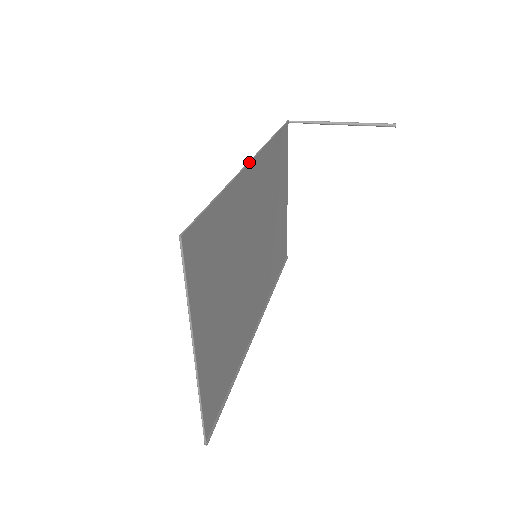
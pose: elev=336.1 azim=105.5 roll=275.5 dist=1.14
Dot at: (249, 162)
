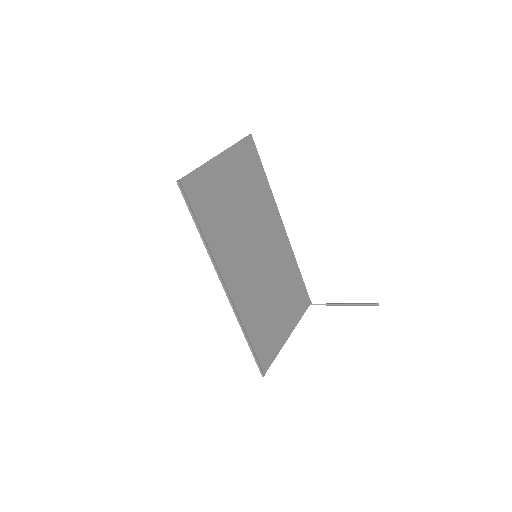
Dot at: occluded
